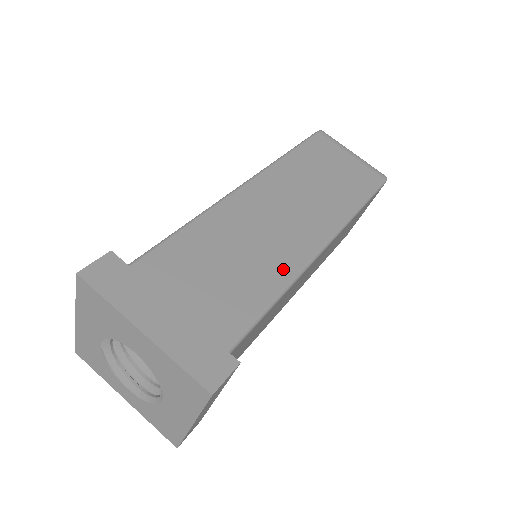
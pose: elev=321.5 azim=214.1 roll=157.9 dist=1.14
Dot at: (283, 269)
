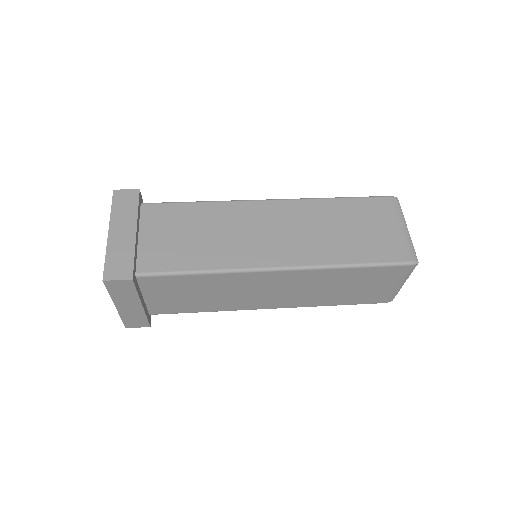
Dot at: (228, 260)
